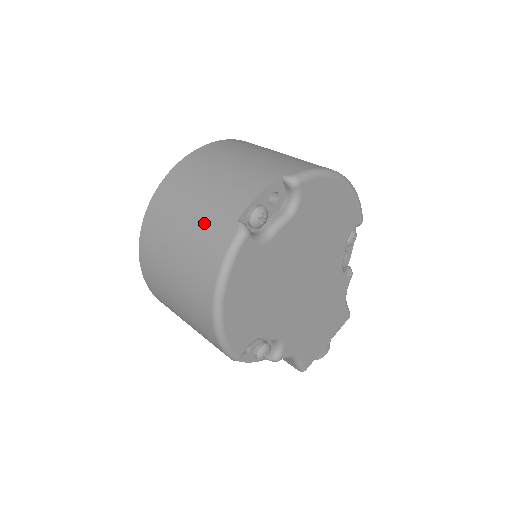
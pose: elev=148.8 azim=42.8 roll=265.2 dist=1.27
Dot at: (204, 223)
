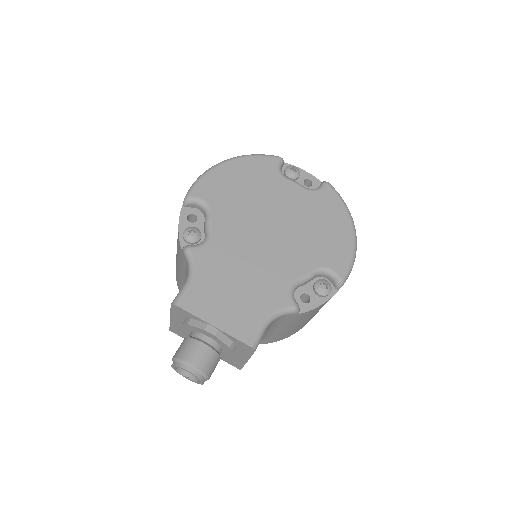
Dot at: occluded
